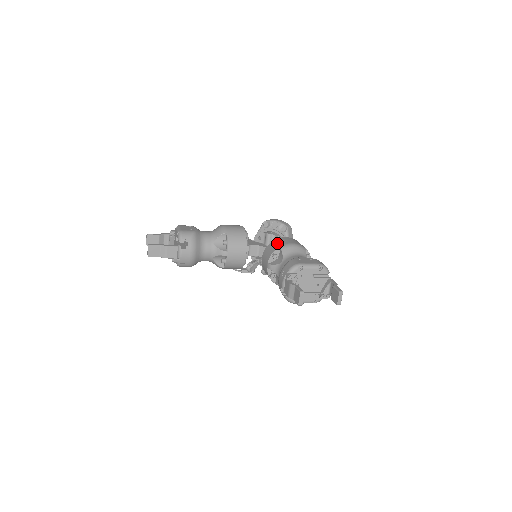
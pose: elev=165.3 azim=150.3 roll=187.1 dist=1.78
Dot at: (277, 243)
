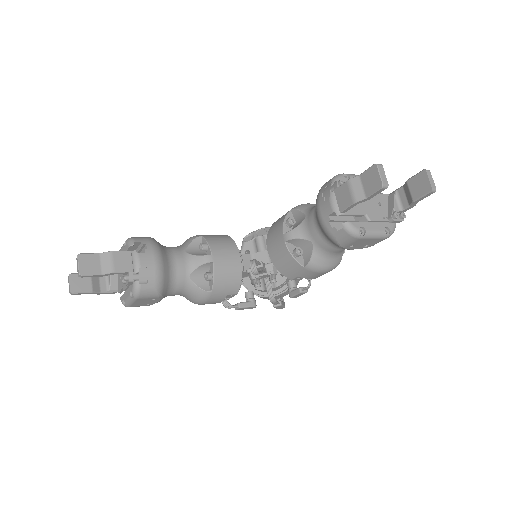
Dot at: (283, 215)
